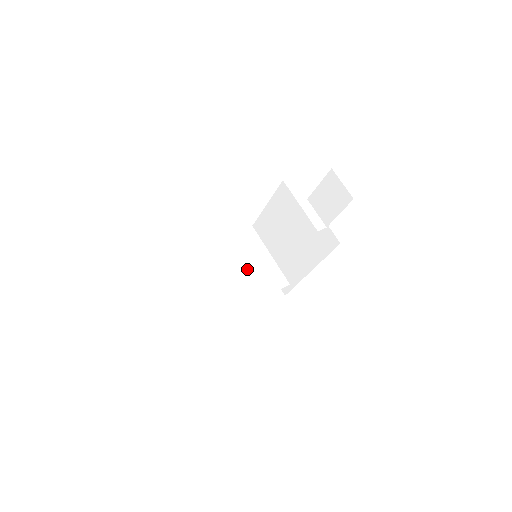
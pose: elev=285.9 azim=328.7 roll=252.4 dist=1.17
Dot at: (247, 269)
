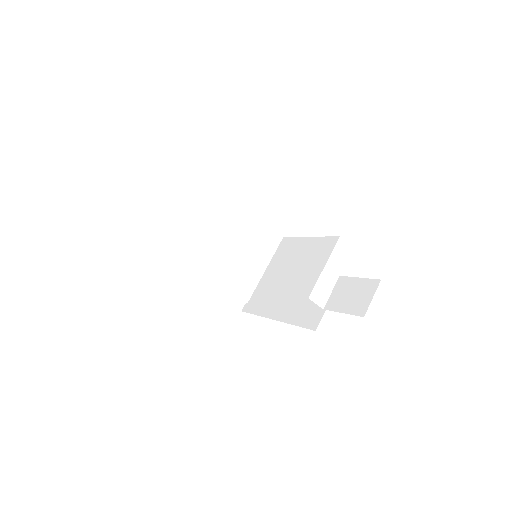
Dot at: (238, 254)
